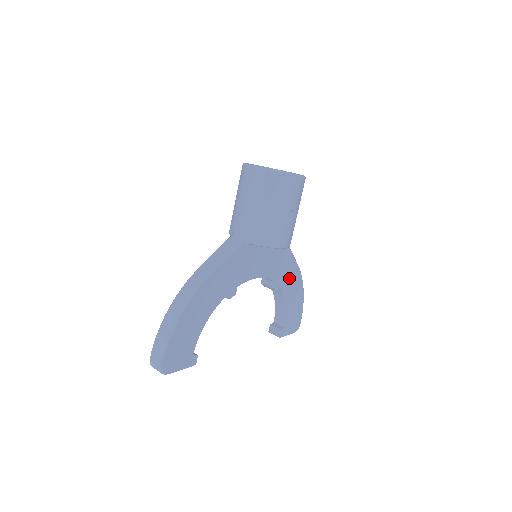
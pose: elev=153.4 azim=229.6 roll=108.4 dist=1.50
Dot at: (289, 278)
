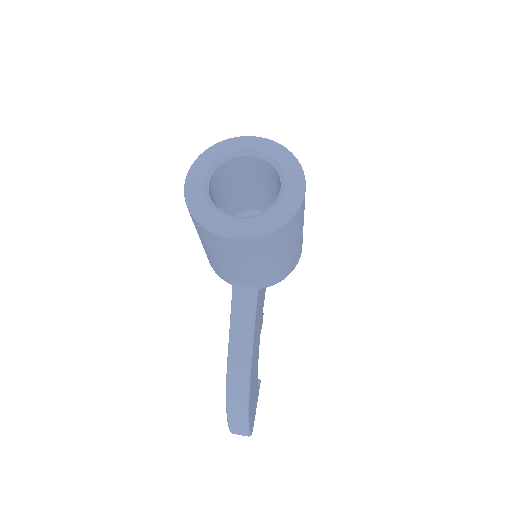
Dot at: occluded
